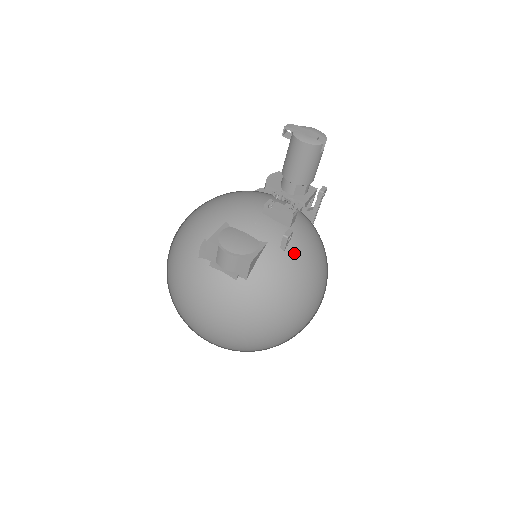
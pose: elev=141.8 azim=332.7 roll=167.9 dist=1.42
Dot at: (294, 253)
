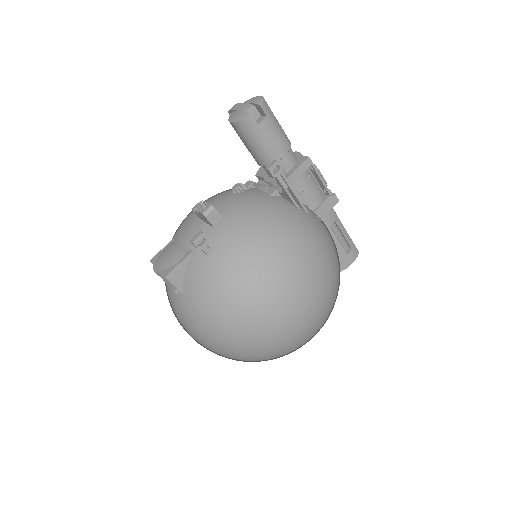
Dot at: (220, 255)
